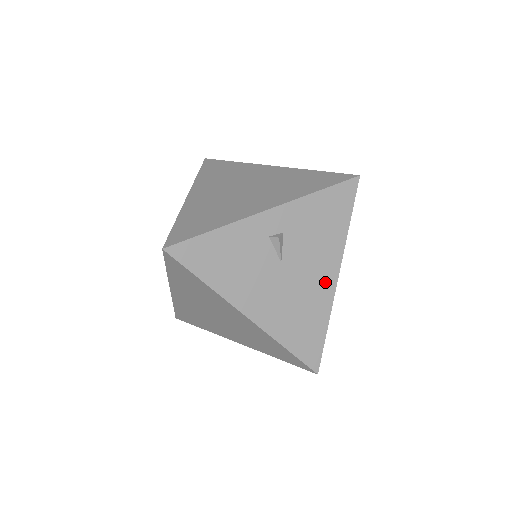
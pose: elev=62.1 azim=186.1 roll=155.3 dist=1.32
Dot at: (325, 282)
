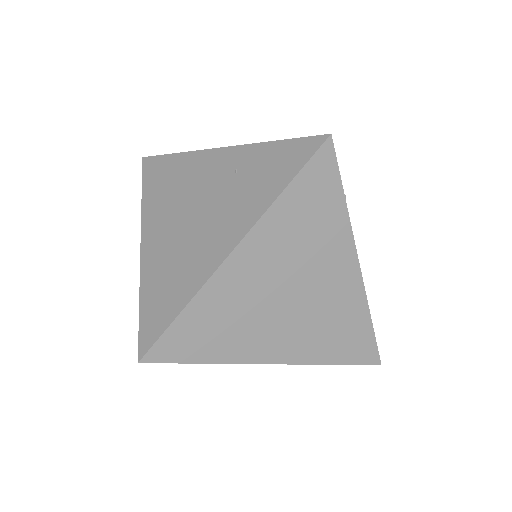
Dot at: occluded
